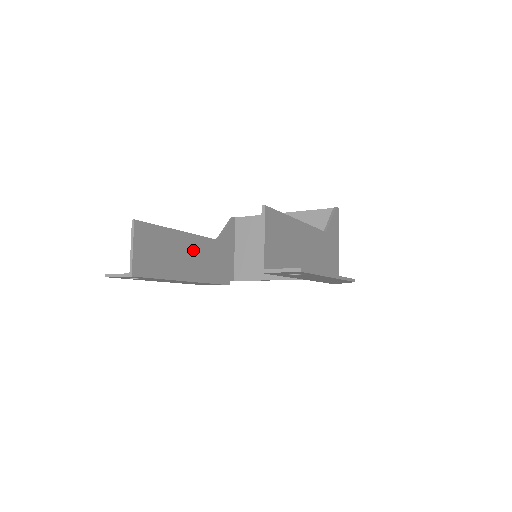
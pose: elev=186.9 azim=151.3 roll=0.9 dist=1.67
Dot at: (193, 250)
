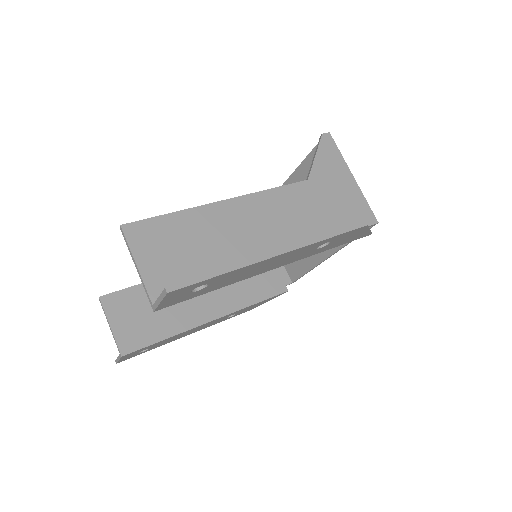
Dot at: occluded
